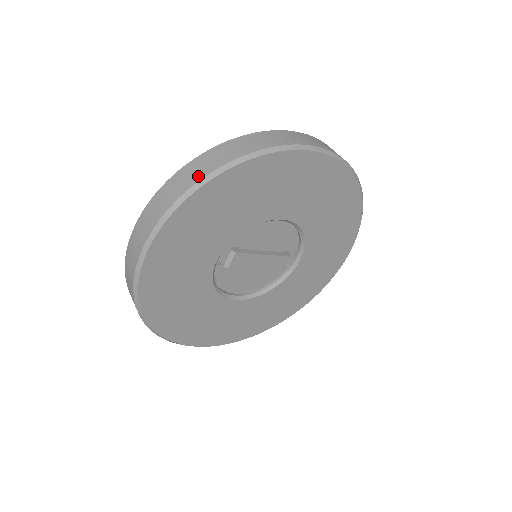
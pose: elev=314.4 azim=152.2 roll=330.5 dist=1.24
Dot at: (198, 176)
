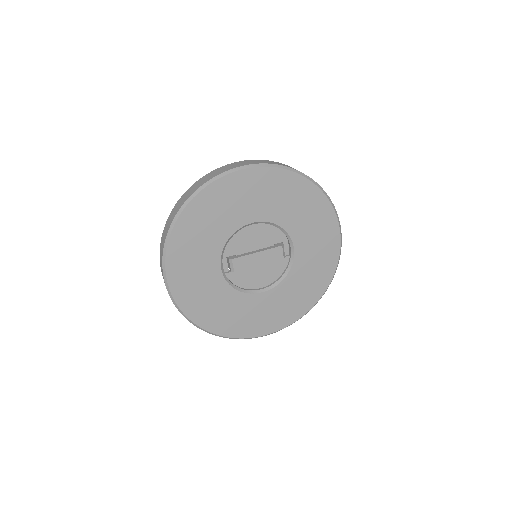
Dot at: (170, 223)
